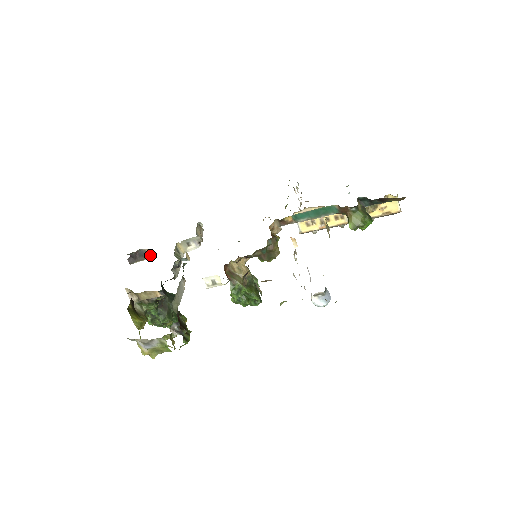
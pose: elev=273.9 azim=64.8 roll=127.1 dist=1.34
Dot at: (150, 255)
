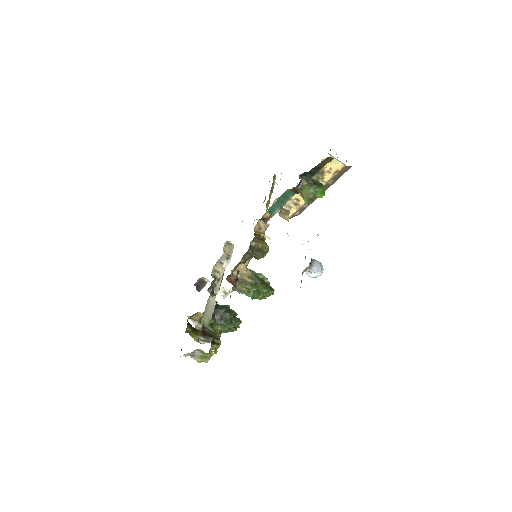
Dot at: (206, 281)
